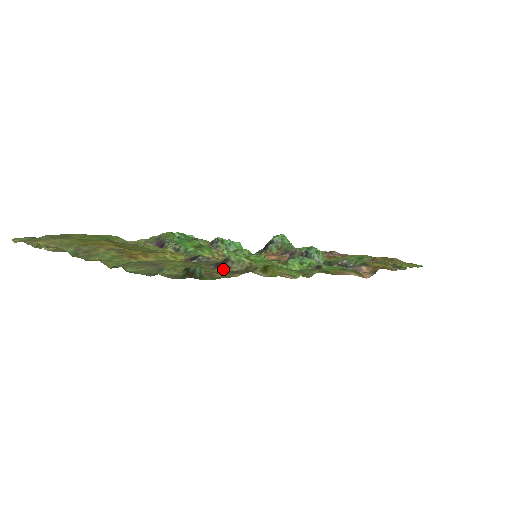
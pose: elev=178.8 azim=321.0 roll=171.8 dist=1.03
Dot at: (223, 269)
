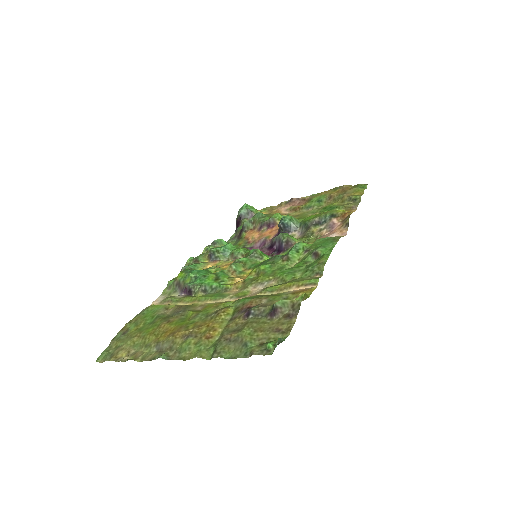
Dot at: (278, 317)
